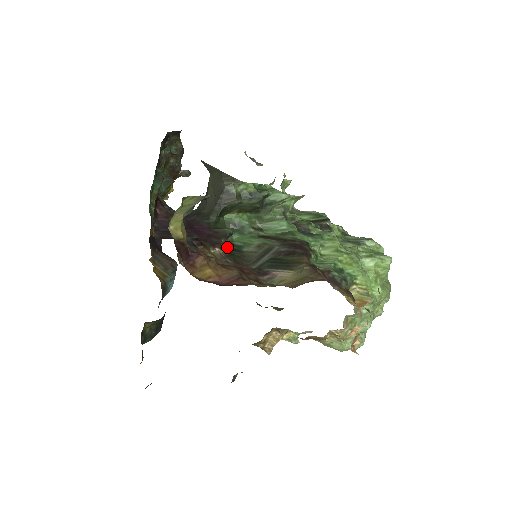
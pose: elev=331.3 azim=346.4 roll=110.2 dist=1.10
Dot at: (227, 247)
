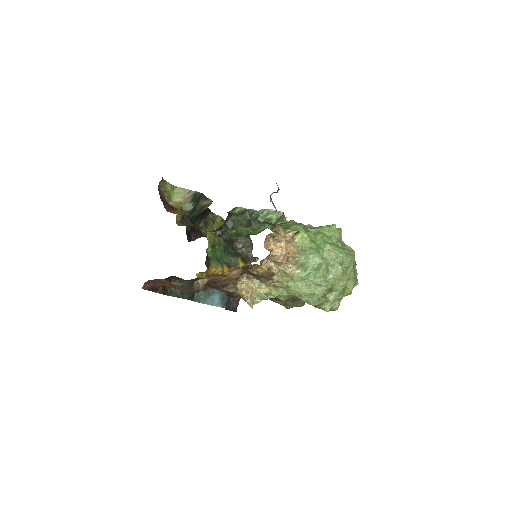
Dot at: (223, 237)
